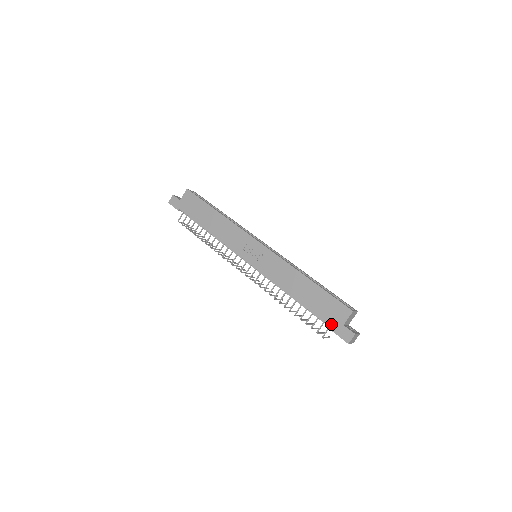
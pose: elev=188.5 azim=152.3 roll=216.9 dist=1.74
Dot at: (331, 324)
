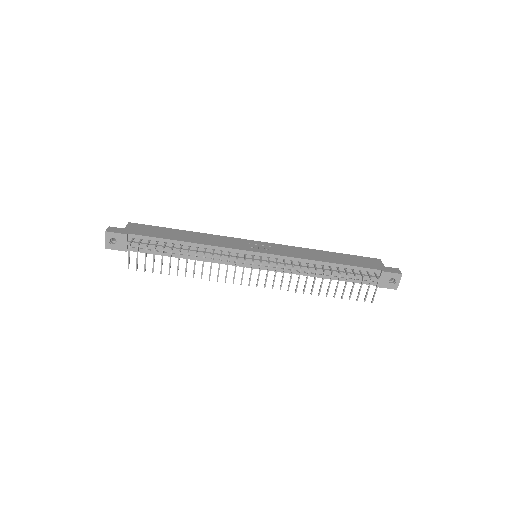
Dot at: (376, 268)
